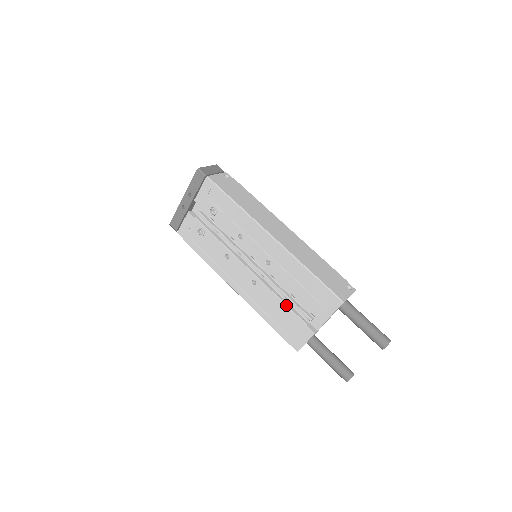
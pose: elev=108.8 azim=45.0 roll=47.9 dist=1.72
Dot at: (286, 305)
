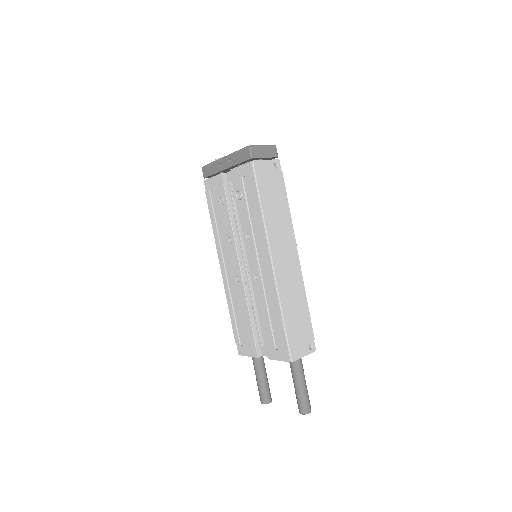
Dot at: (250, 319)
